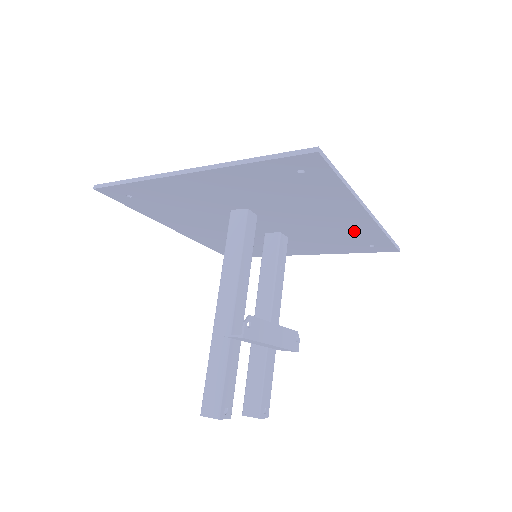
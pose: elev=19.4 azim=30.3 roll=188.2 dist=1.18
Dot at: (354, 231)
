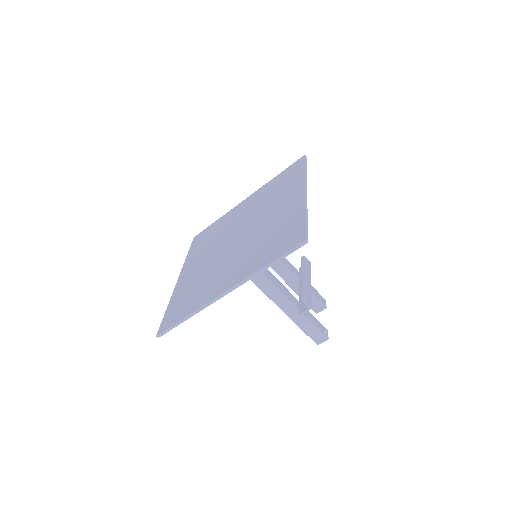
Dot at: occluded
